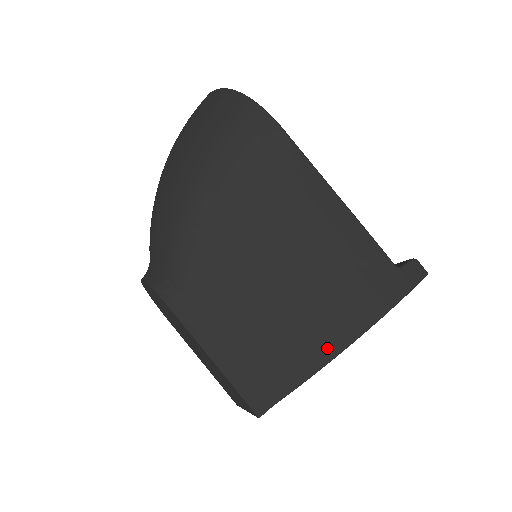
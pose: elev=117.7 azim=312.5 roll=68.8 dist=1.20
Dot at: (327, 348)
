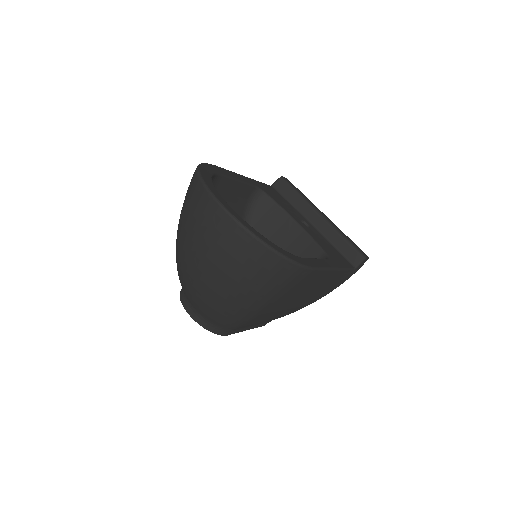
Dot at: (307, 305)
